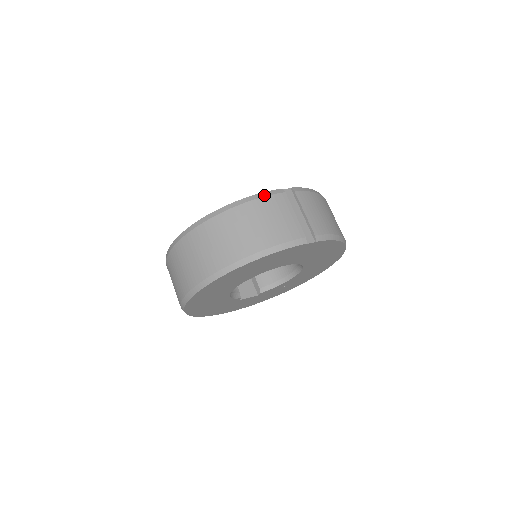
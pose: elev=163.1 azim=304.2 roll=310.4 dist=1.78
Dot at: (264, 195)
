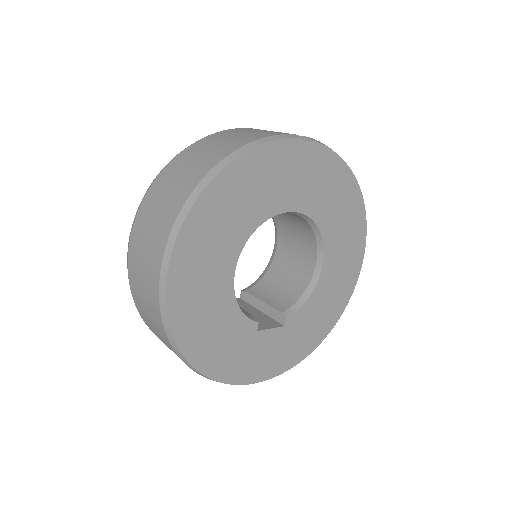
Dot at: (227, 130)
